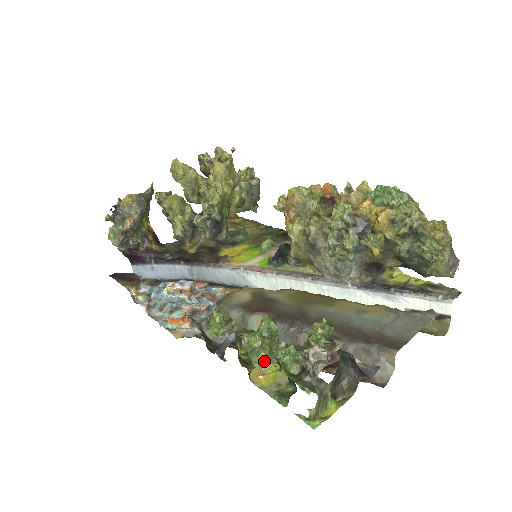
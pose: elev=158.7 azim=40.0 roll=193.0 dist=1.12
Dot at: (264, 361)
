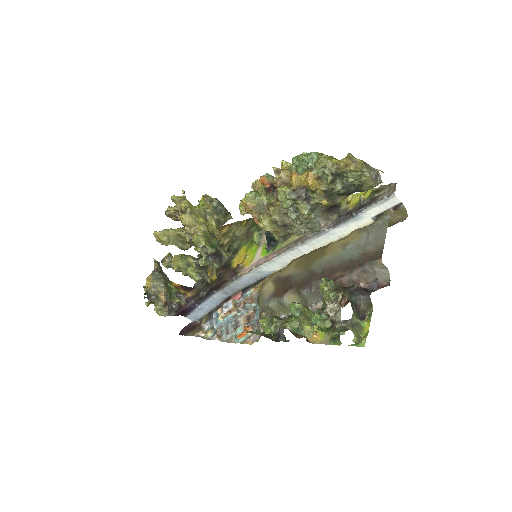
Dot at: (309, 330)
